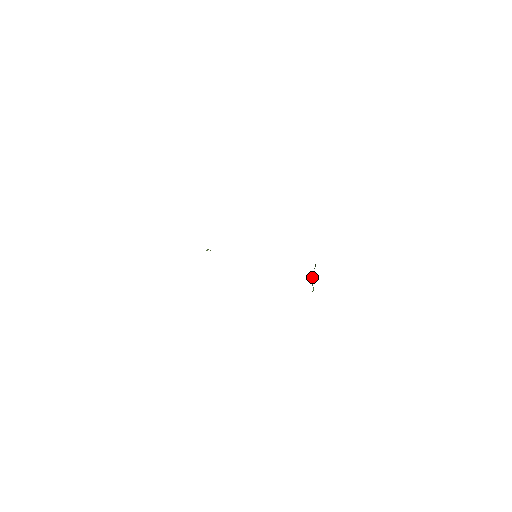
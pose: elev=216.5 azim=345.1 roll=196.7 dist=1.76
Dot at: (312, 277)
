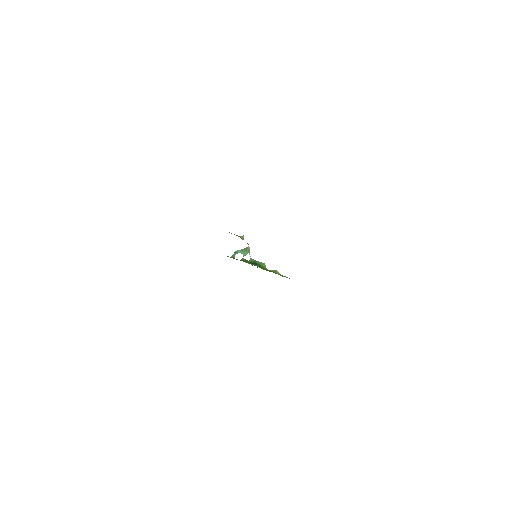
Dot at: (247, 252)
